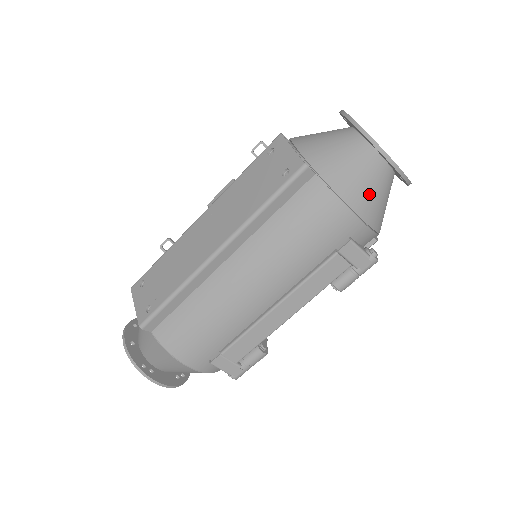
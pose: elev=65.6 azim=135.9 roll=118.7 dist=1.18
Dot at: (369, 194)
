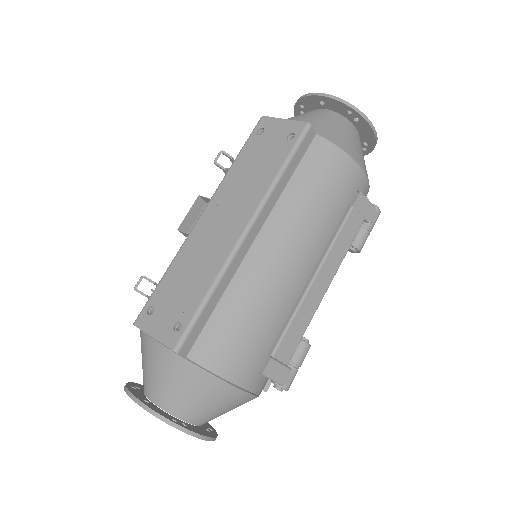
Dot at: (358, 150)
